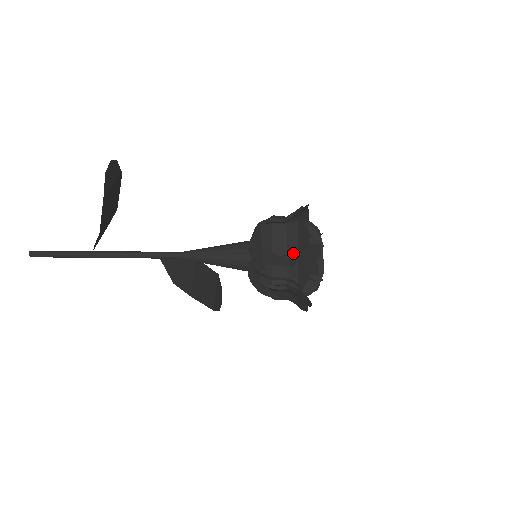
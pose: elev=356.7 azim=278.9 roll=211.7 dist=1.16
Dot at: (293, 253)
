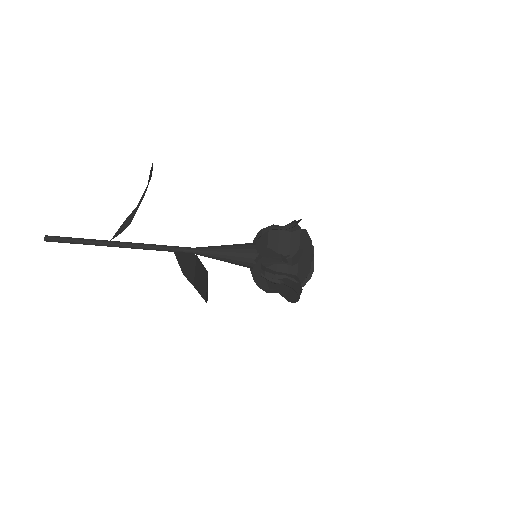
Dot at: (295, 254)
